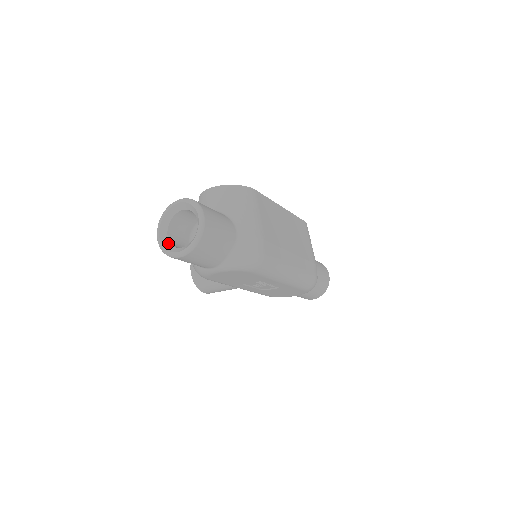
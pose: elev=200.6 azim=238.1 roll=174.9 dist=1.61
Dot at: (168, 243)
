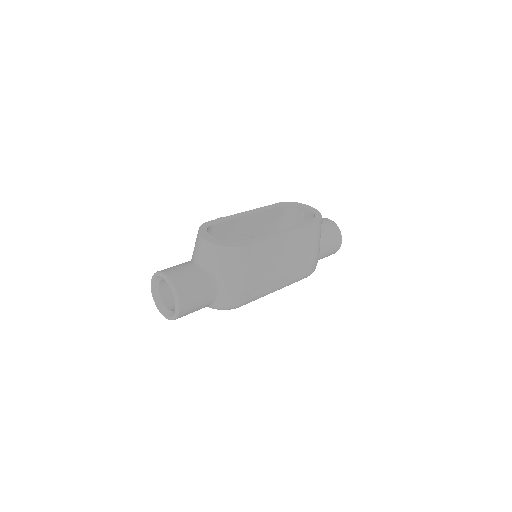
Dot at: (158, 296)
